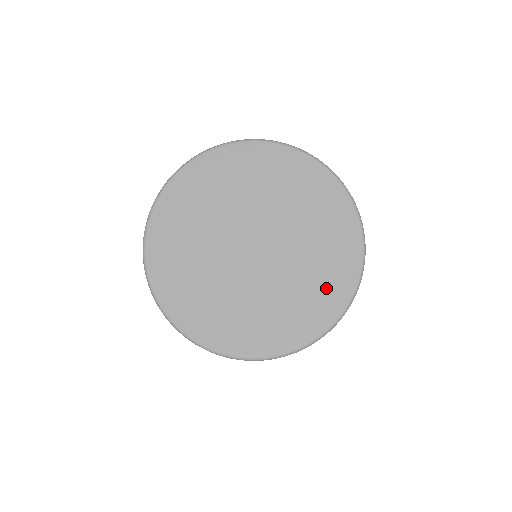
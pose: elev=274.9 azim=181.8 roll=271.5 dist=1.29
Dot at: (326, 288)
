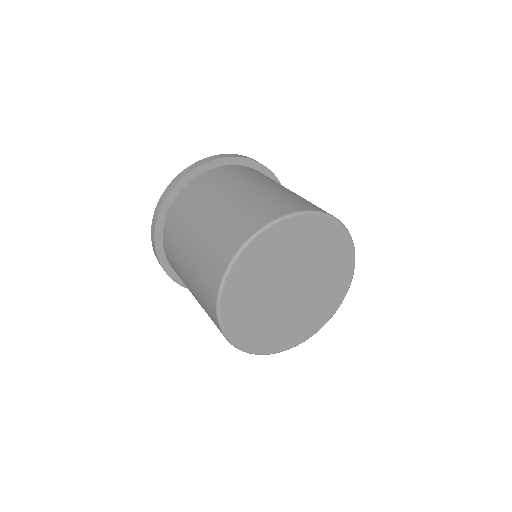
Dot at: (339, 279)
